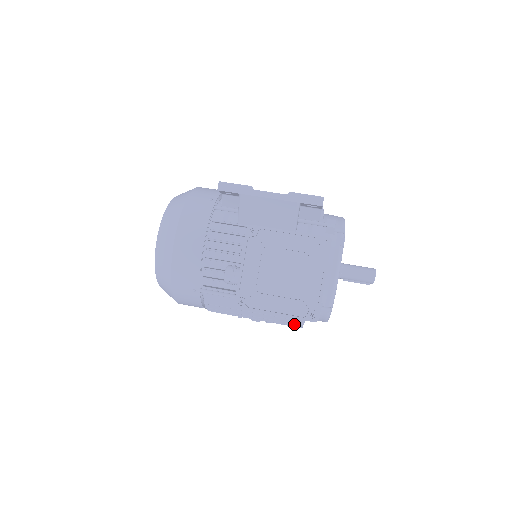
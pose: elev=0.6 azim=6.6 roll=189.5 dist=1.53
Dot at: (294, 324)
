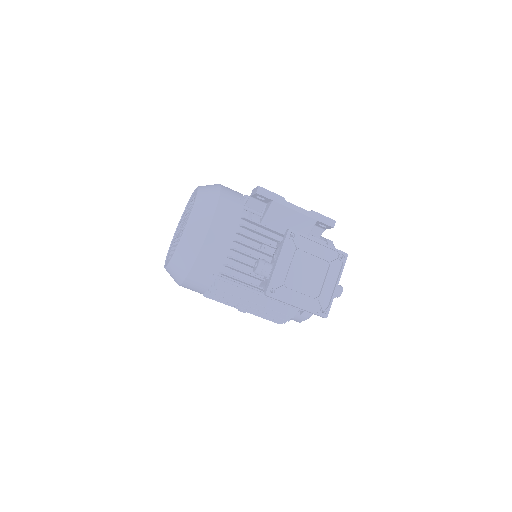
Dot at: (279, 319)
